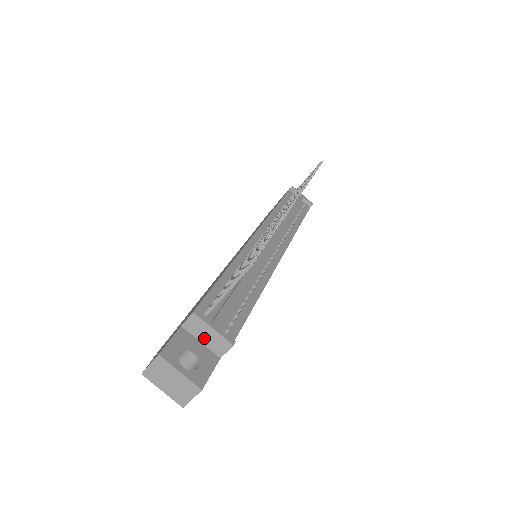
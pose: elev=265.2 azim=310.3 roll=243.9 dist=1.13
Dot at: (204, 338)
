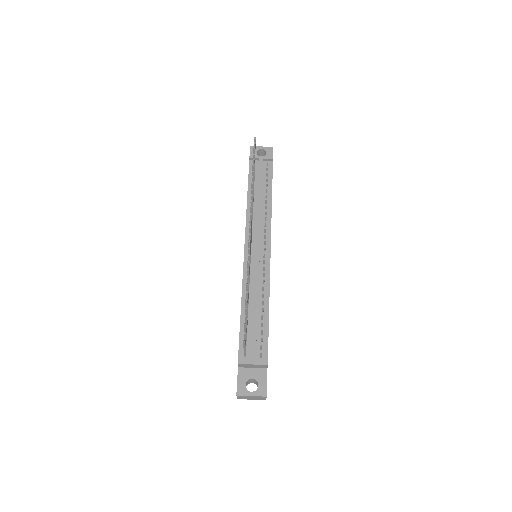
Dot at: (252, 367)
